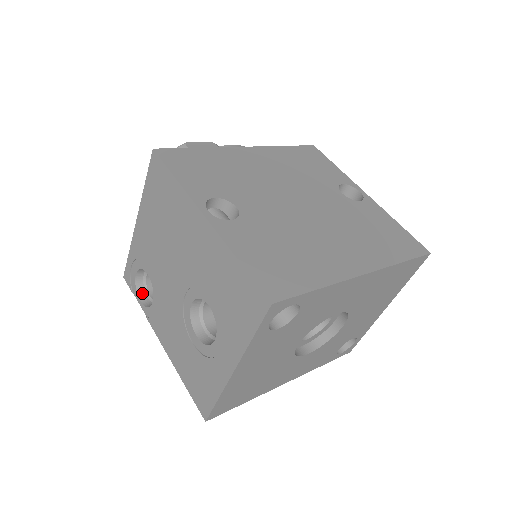
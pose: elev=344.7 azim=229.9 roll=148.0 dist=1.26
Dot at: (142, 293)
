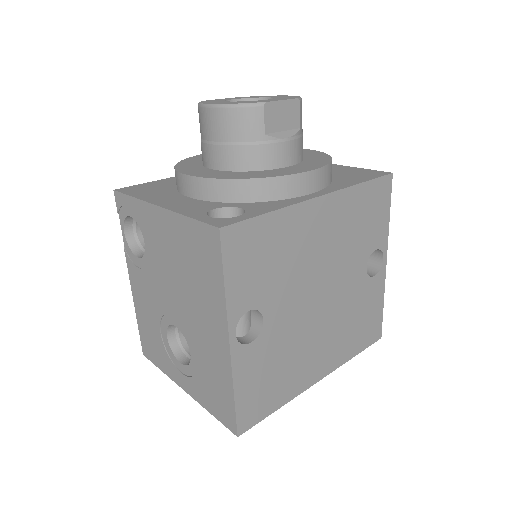
Dot at: (129, 224)
